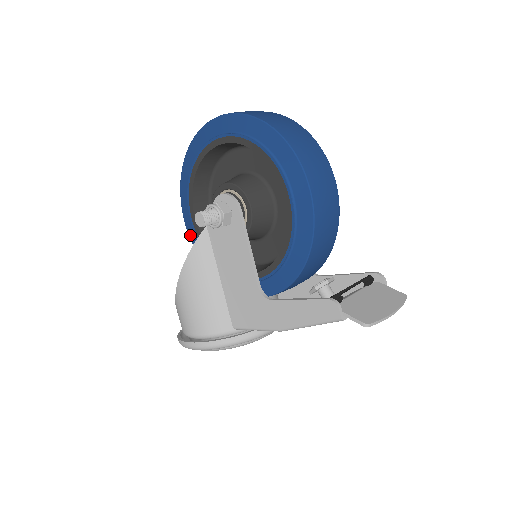
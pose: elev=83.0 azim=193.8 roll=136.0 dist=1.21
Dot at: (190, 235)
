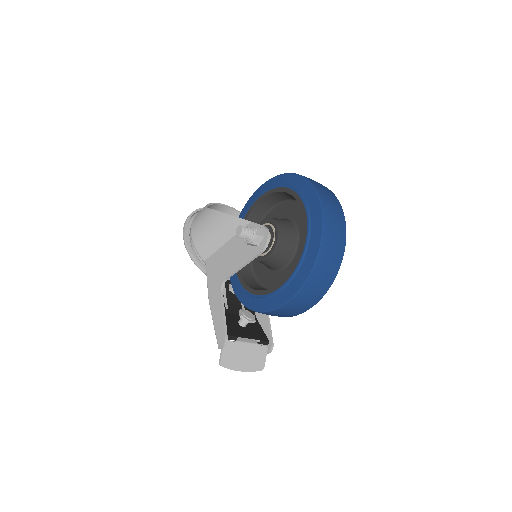
Dot at: (254, 195)
